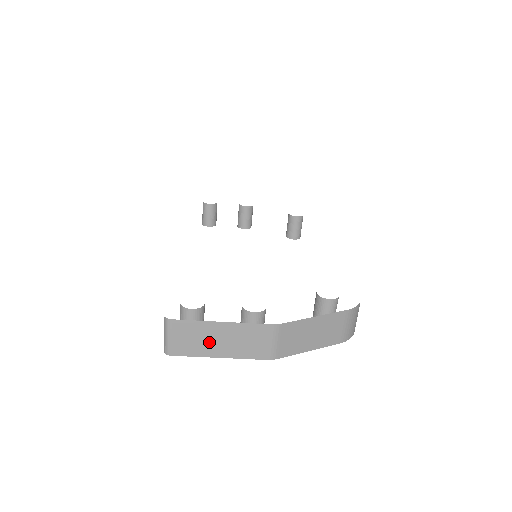
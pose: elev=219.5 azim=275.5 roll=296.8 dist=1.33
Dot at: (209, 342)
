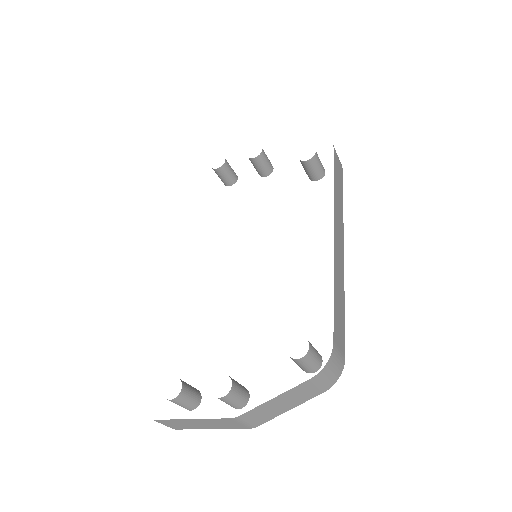
Dot at: (193, 425)
